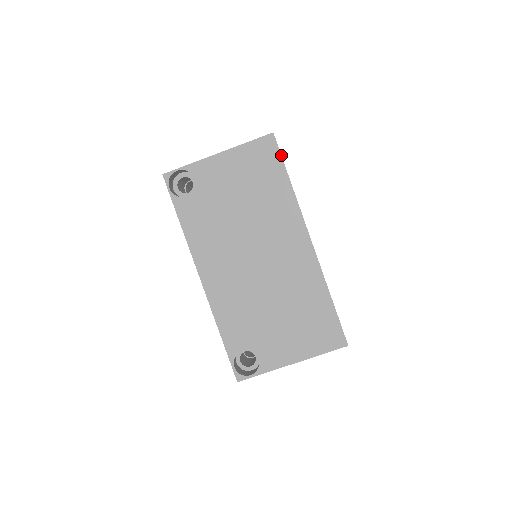
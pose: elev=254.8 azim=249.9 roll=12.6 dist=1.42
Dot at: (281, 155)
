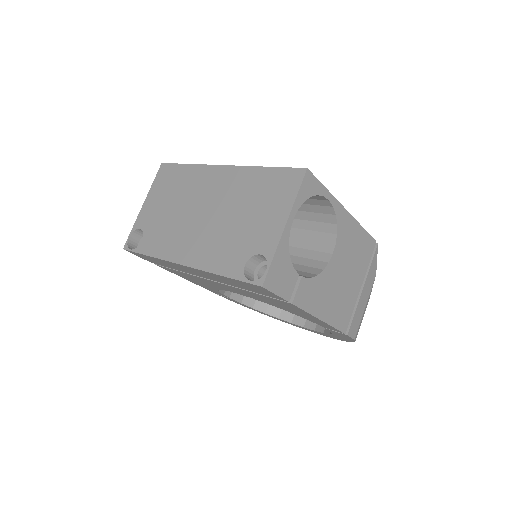
Dot at: (173, 164)
